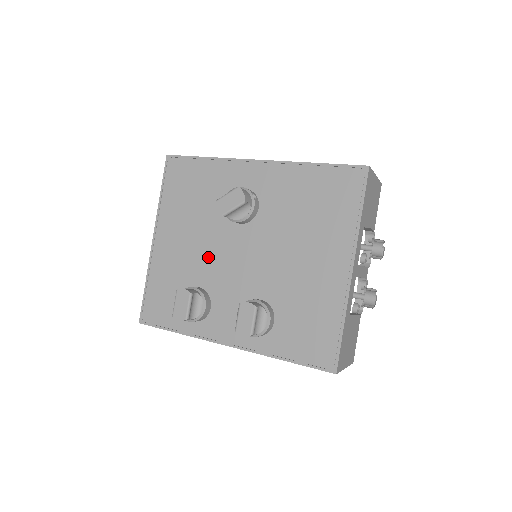
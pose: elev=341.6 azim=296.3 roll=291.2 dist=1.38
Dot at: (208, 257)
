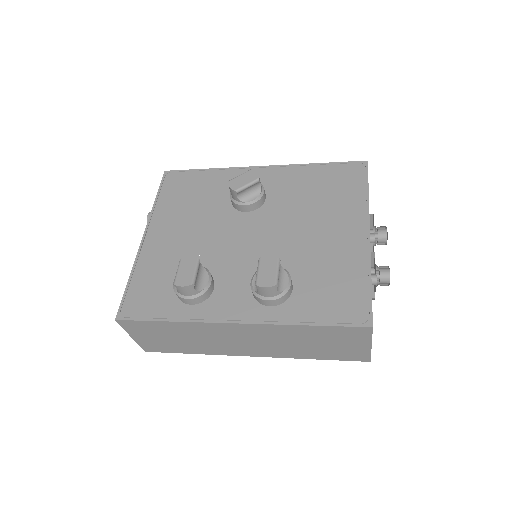
Dot at: (210, 243)
